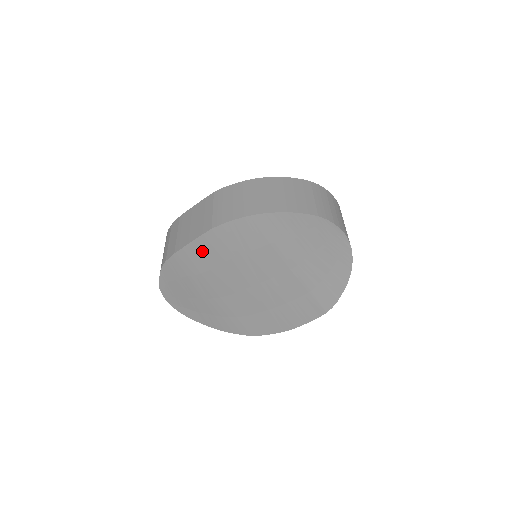
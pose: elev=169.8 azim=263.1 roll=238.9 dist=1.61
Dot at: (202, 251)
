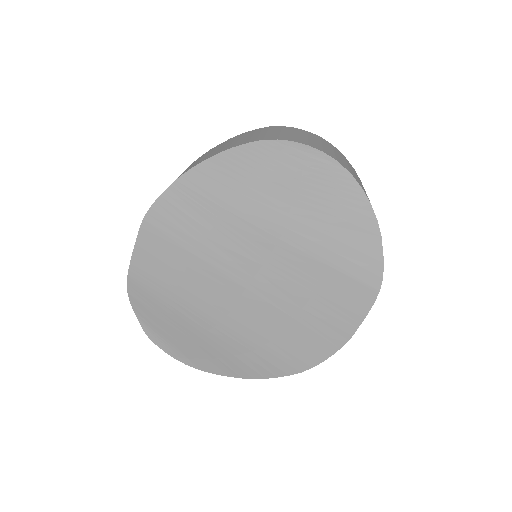
Dot at: (153, 258)
